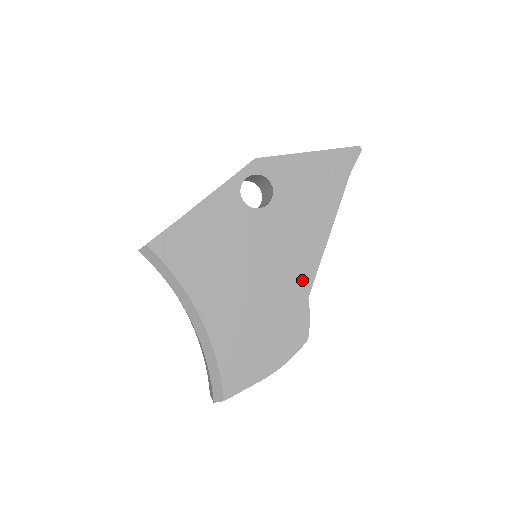
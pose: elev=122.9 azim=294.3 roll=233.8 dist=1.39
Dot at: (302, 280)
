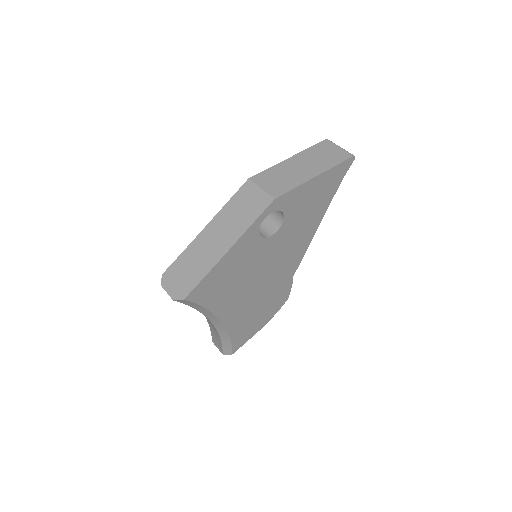
Dot at: (292, 268)
